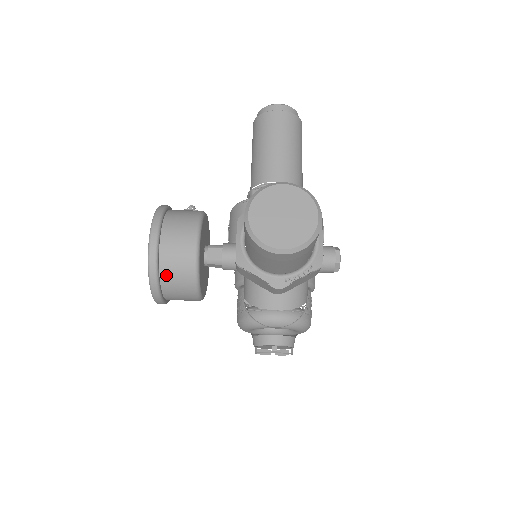
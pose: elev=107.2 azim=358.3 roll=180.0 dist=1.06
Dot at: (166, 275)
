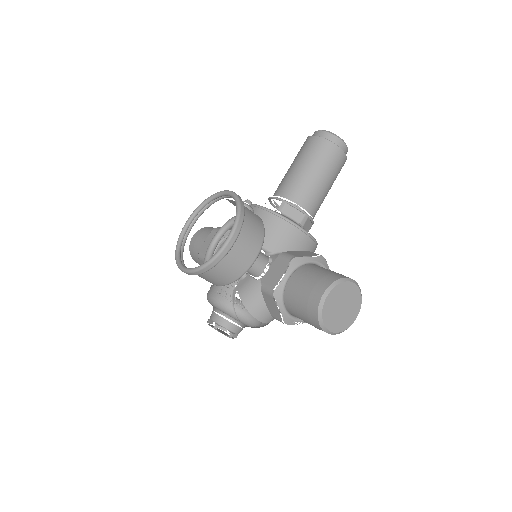
Dot at: (217, 269)
